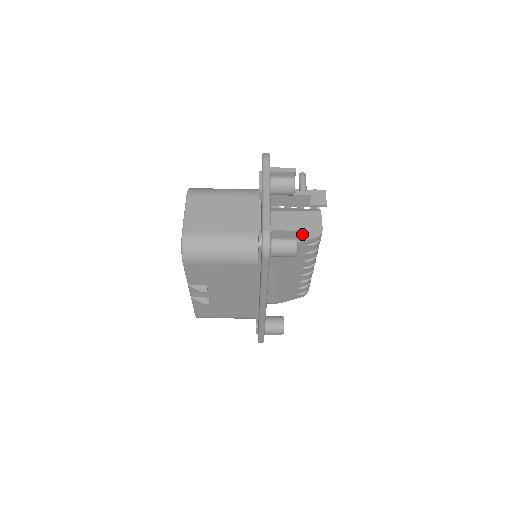
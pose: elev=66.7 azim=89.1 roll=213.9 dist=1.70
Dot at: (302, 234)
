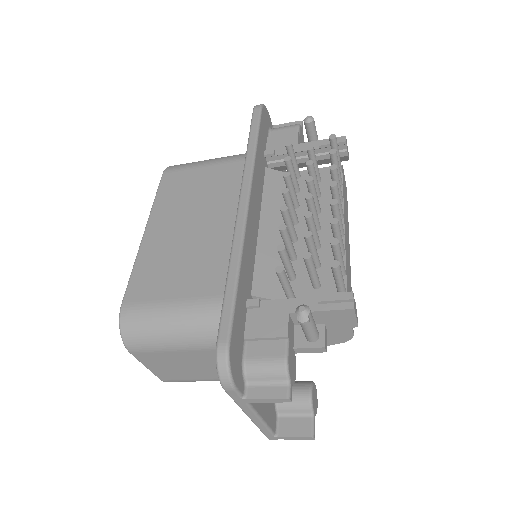
Dot at: occluded
